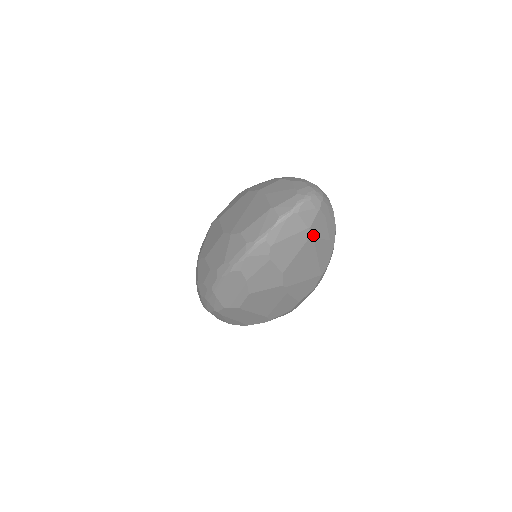
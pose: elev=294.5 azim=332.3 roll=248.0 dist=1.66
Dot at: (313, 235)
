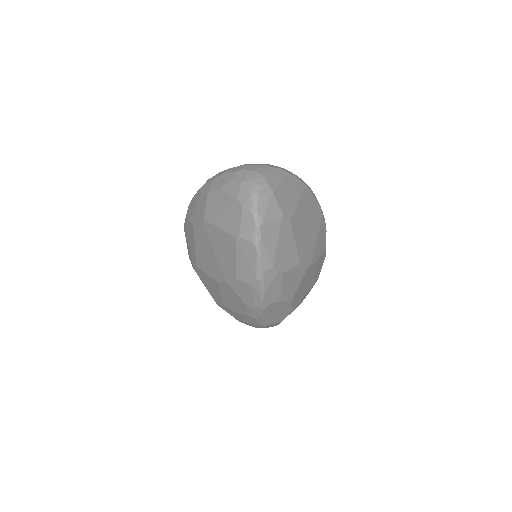
Dot at: (290, 213)
